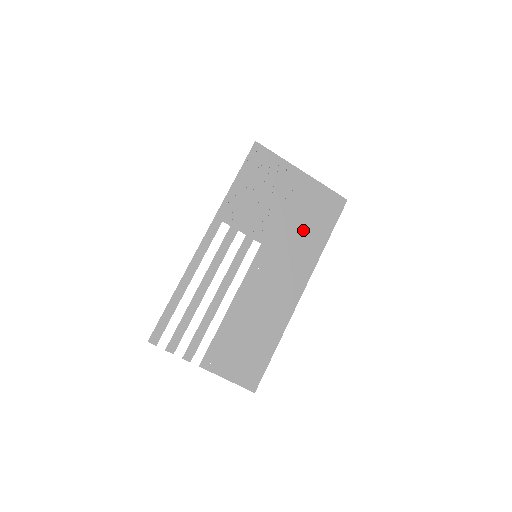
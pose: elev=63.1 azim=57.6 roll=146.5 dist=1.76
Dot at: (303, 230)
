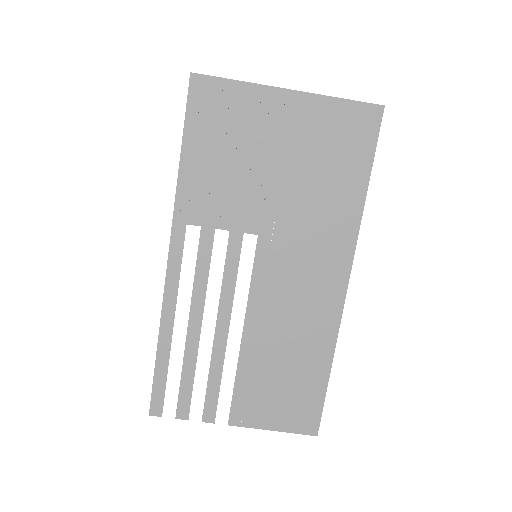
Dot at: (319, 188)
